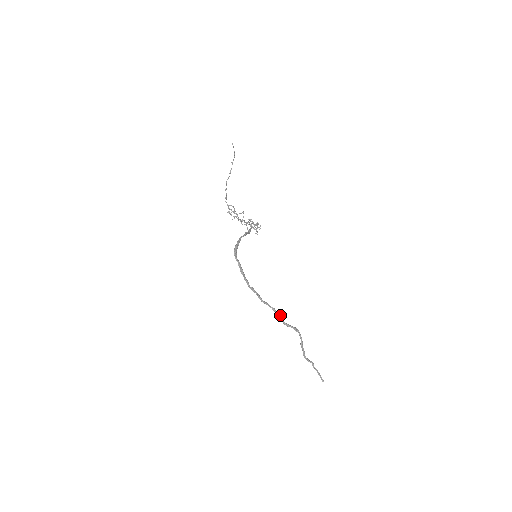
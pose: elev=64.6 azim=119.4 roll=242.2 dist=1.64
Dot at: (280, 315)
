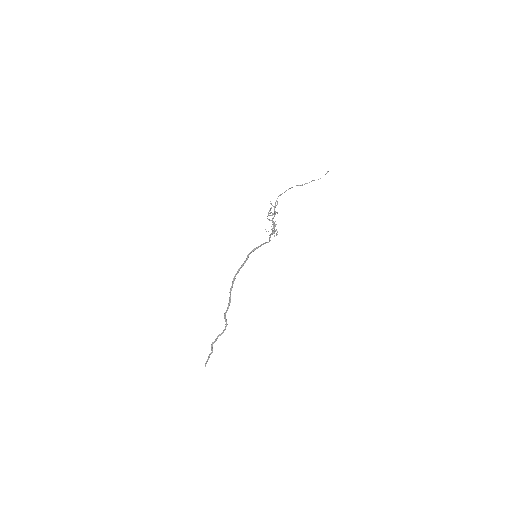
Dot at: occluded
